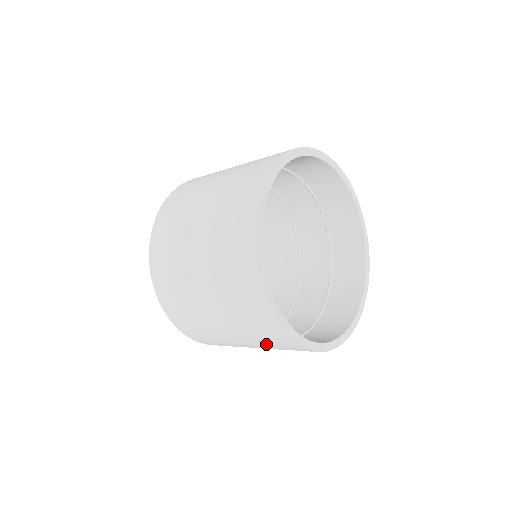
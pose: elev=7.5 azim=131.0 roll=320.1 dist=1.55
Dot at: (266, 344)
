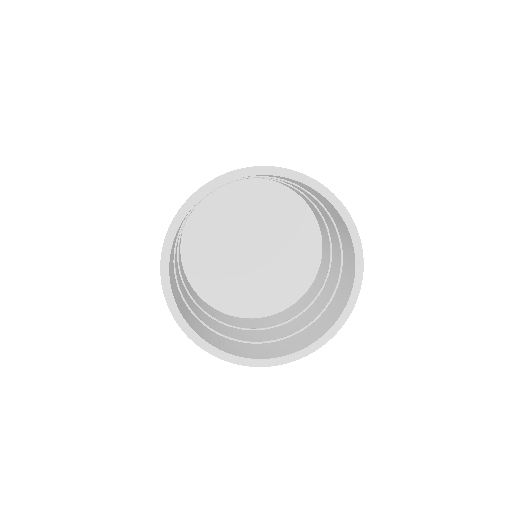
Dot at: occluded
